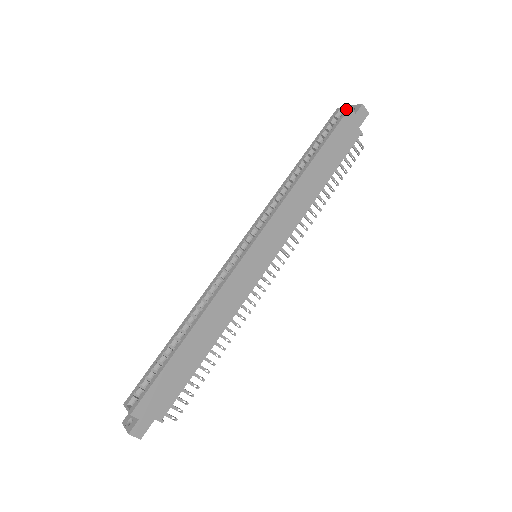
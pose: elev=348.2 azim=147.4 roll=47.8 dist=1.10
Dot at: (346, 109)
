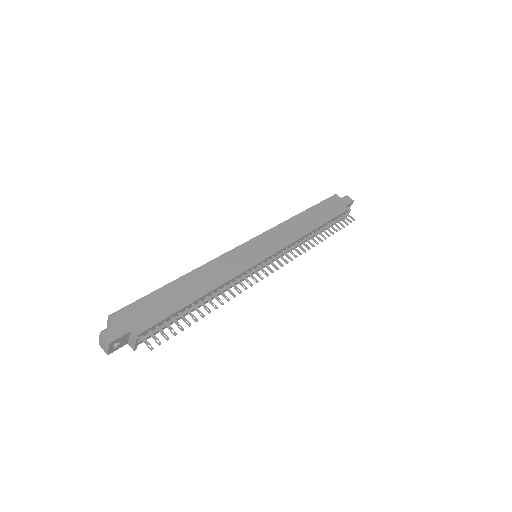
Dot at: (333, 196)
